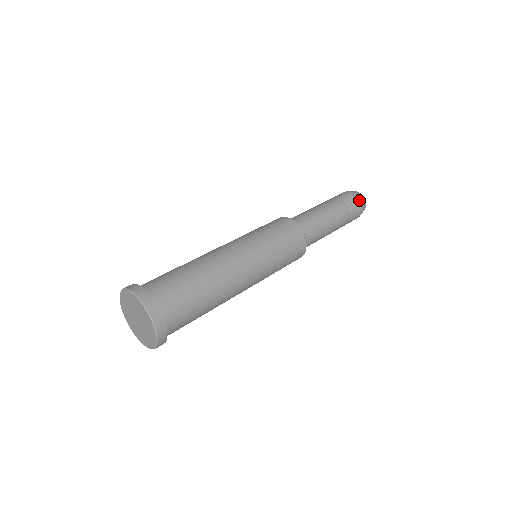
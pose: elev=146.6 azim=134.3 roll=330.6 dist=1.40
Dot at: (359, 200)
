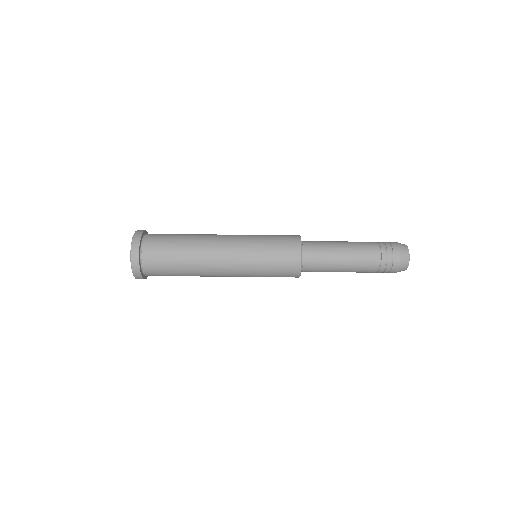
Dot at: (398, 264)
